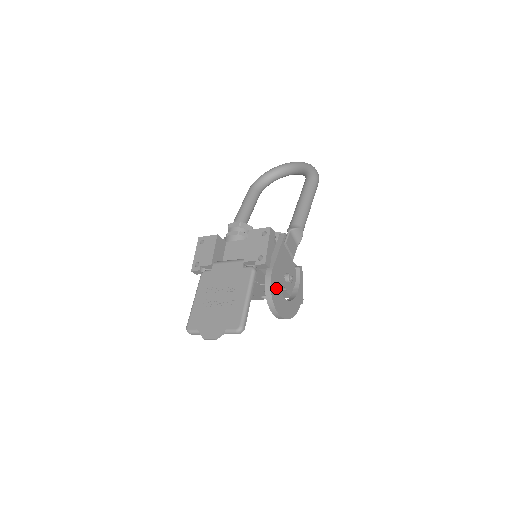
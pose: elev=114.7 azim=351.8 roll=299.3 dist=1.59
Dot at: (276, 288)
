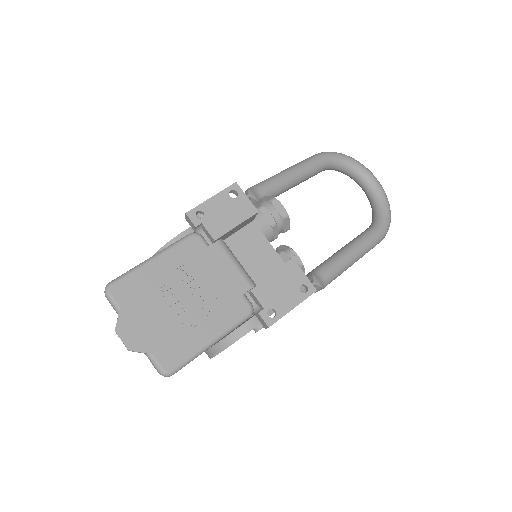
Dot at: occluded
